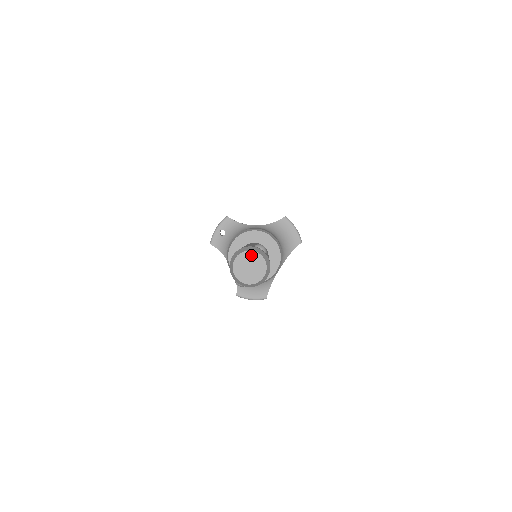
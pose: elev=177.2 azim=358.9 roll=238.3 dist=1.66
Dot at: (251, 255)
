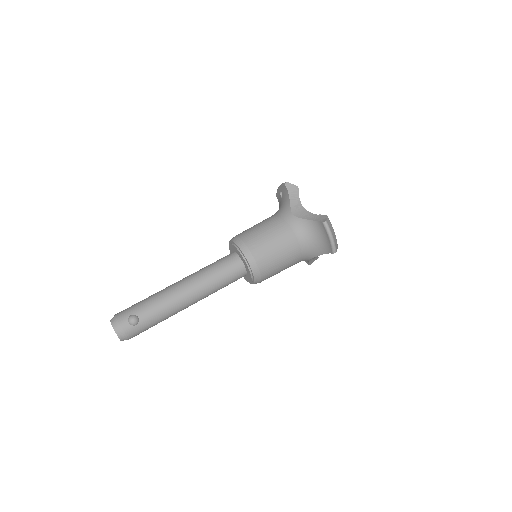
Dot at: (113, 327)
